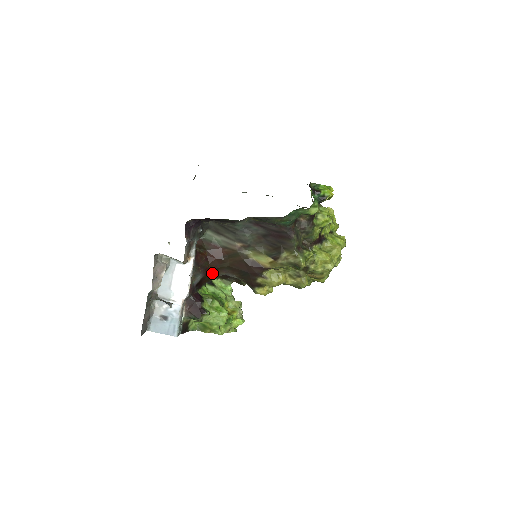
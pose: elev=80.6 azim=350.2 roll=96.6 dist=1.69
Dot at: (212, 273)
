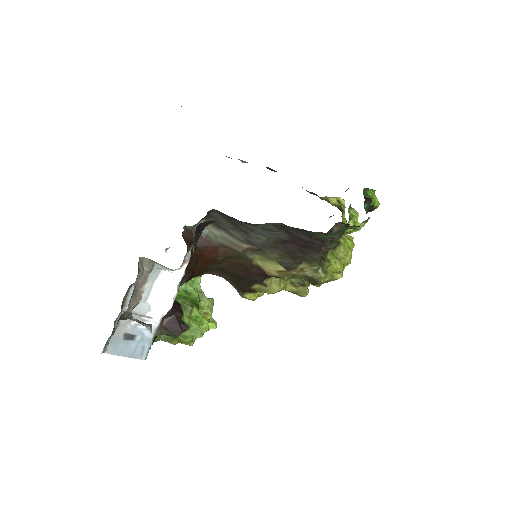
Dot at: (197, 274)
